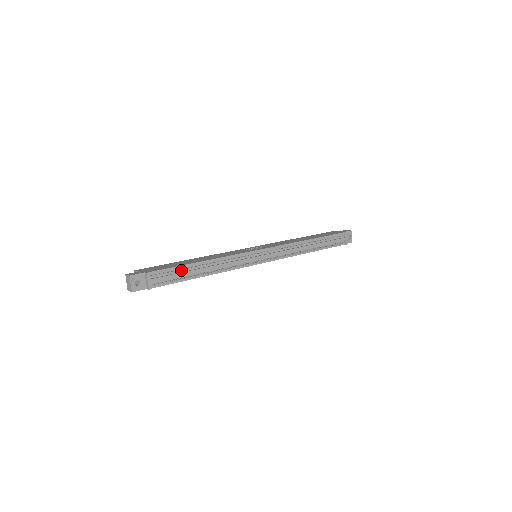
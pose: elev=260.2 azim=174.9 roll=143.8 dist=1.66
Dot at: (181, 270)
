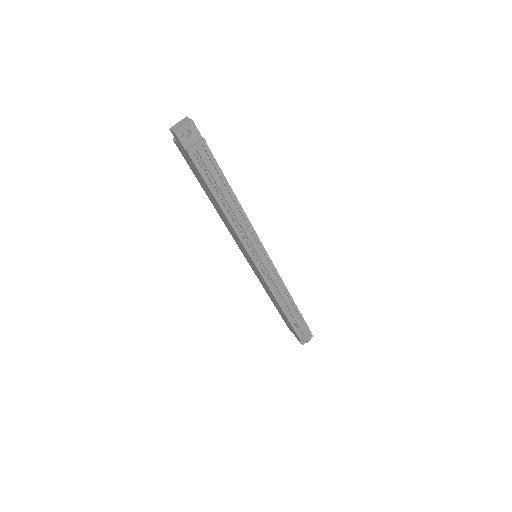
Dot at: (220, 179)
